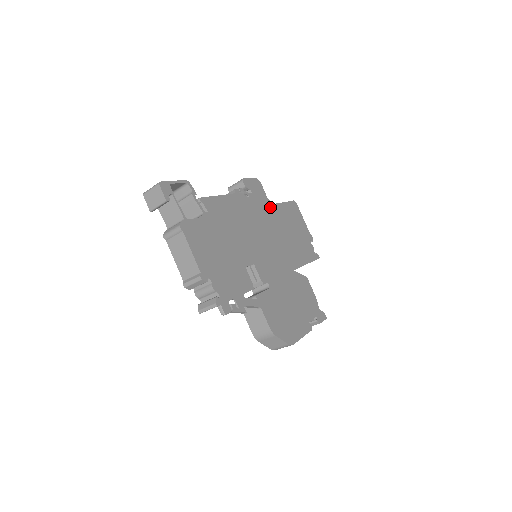
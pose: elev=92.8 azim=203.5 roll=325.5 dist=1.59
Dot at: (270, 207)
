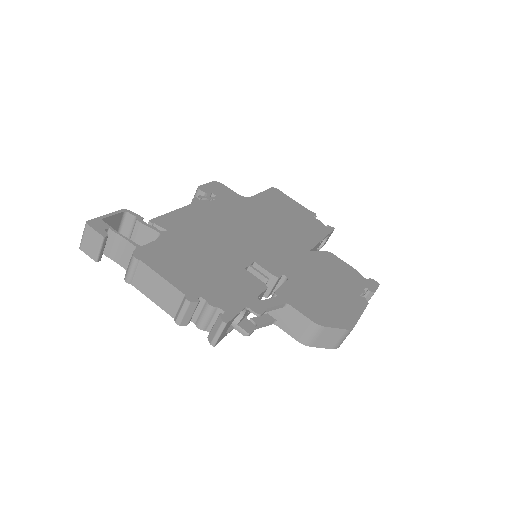
Dot at: (246, 202)
